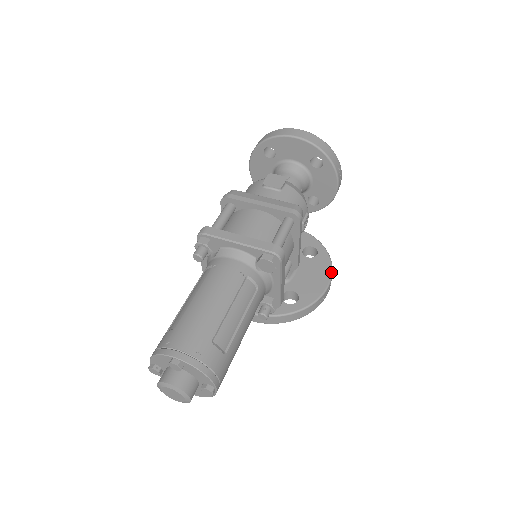
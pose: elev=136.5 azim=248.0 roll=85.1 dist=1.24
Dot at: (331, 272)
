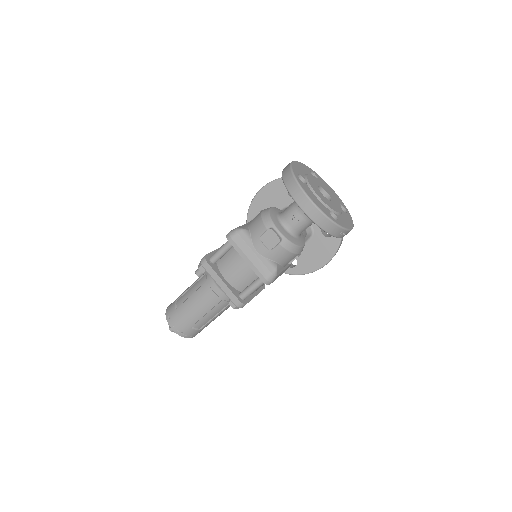
Dot at: (331, 258)
